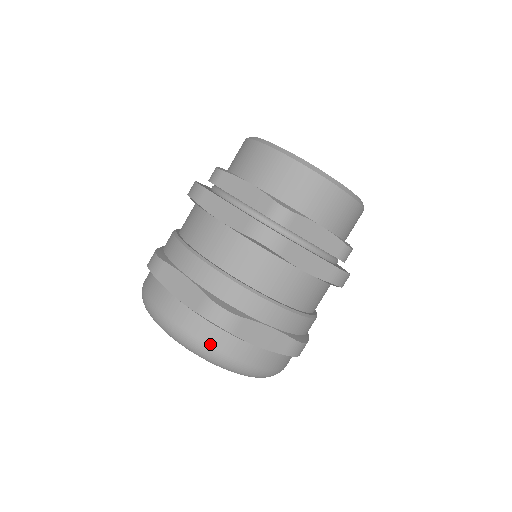
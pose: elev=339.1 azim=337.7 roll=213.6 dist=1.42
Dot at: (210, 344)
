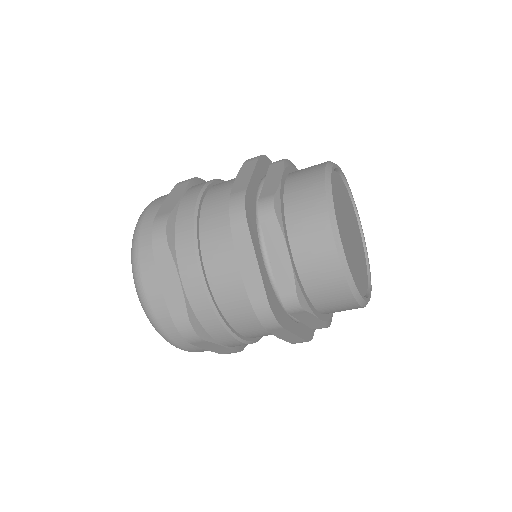
Dot at: (140, 247)
